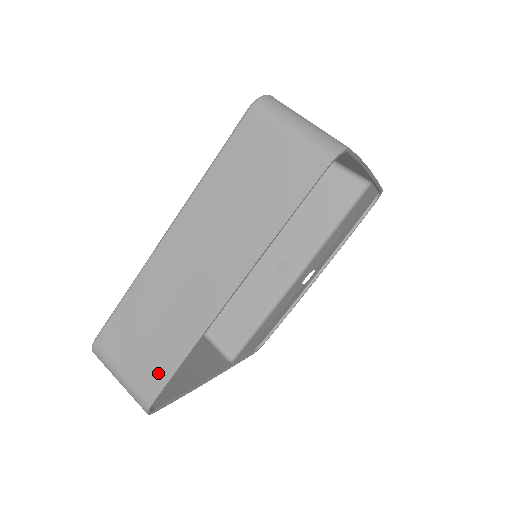
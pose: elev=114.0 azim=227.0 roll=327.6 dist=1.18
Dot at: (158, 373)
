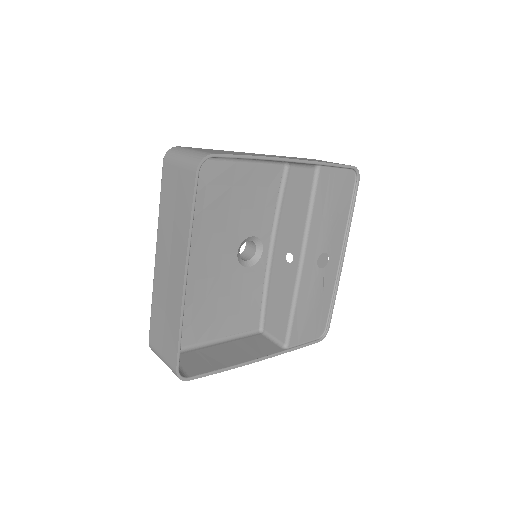
Dot at: (173, 347)
